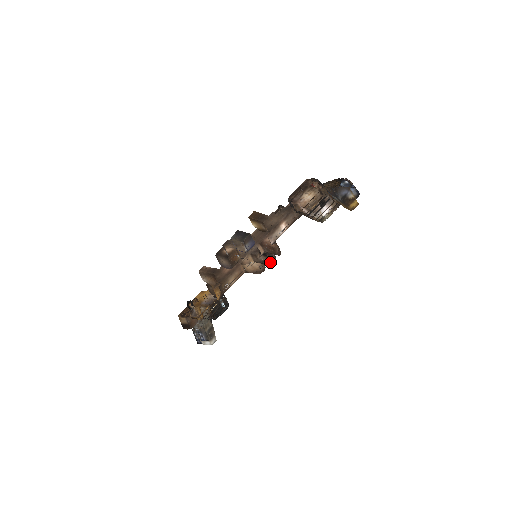
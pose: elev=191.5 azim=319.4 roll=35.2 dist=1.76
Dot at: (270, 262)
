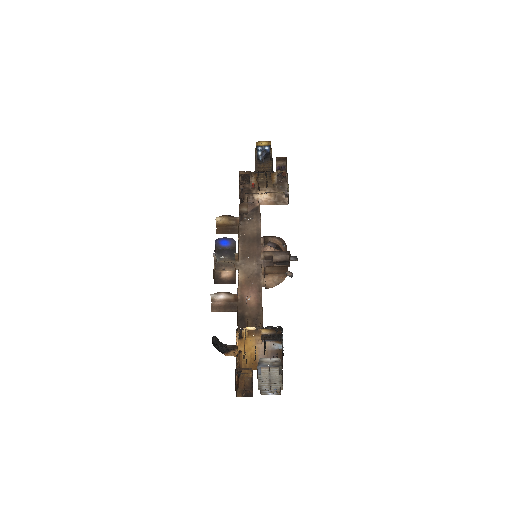
Dot at: occluded
